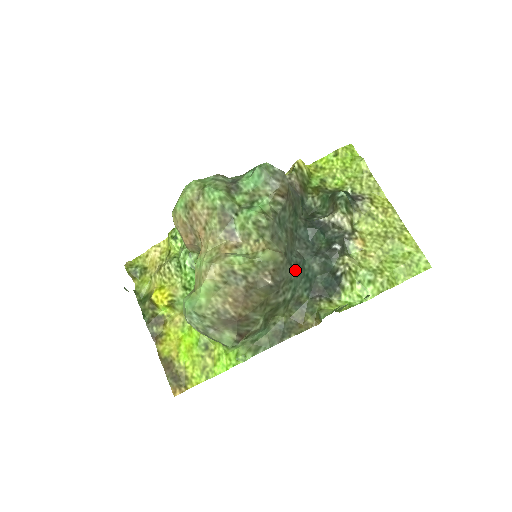
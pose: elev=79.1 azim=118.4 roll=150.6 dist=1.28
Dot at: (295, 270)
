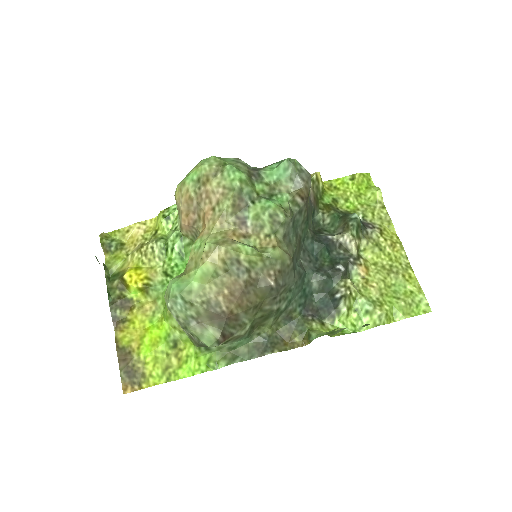
Dot at: (297, 280)
